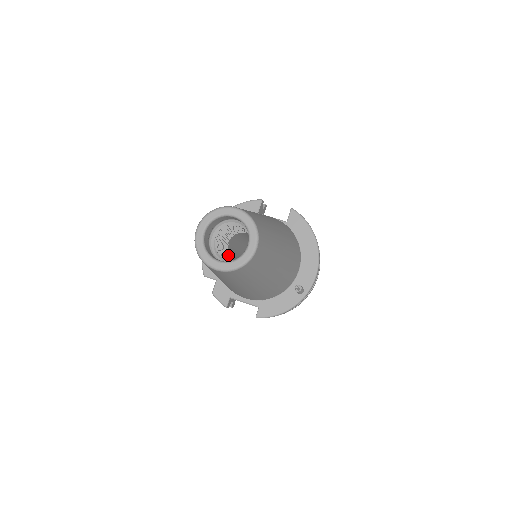
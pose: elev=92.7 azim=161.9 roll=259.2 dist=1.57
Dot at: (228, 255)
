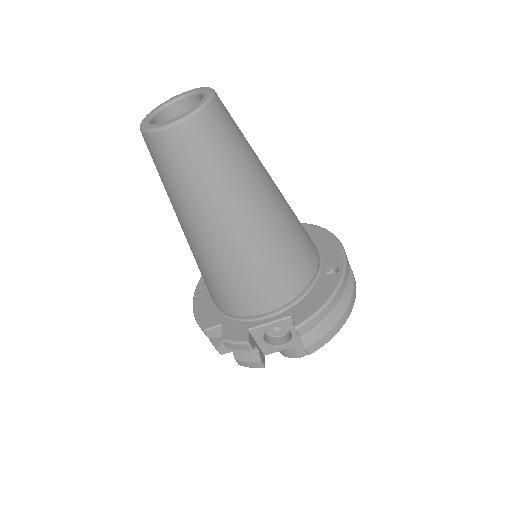
Dot at: occluded
